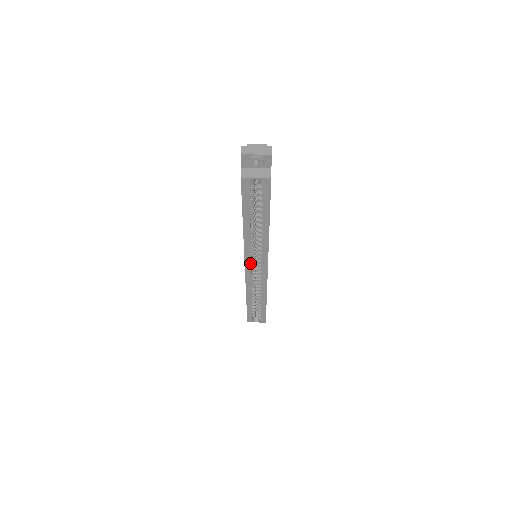
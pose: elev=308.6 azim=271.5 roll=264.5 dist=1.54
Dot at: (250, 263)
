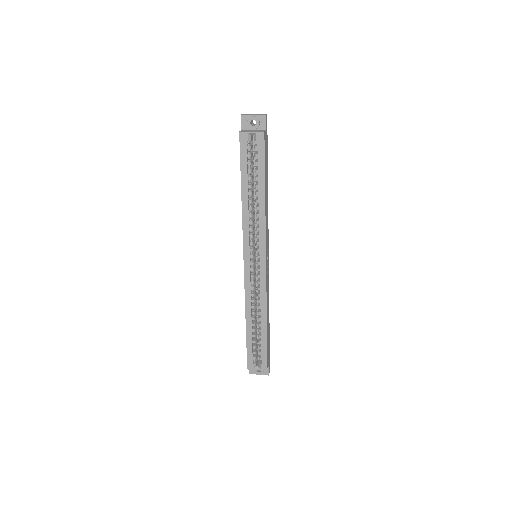
Dot at: (249, 256)
